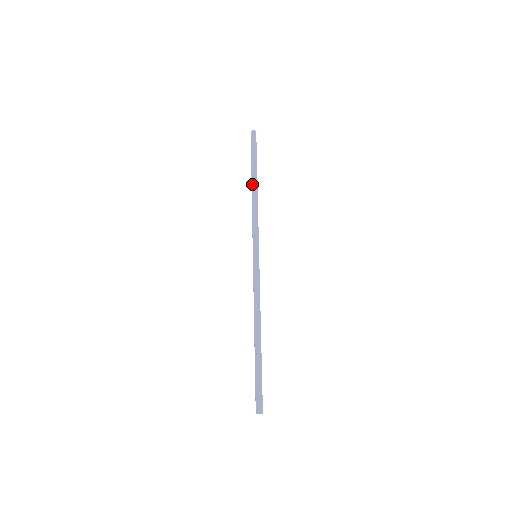
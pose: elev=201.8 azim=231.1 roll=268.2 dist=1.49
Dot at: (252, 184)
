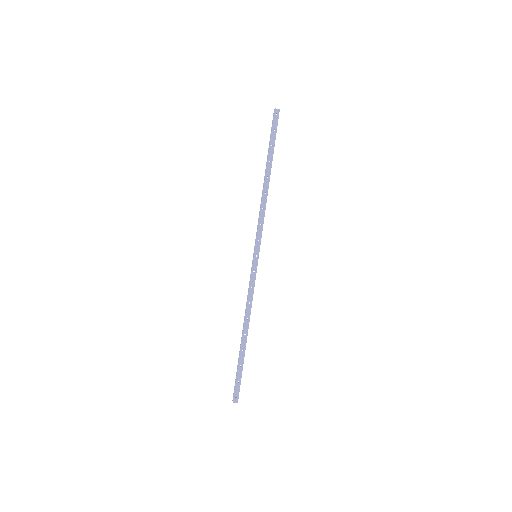
Dot at: (267, 175)
